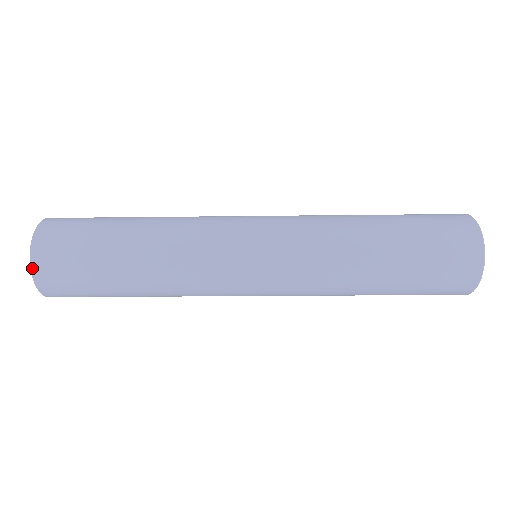
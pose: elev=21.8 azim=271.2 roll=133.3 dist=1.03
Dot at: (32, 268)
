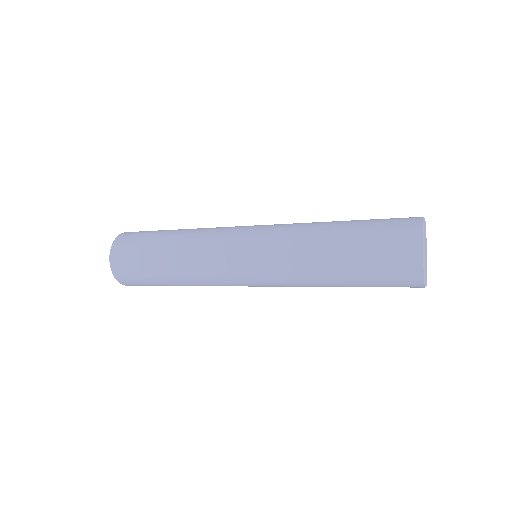
Dot at: (117, 280)
